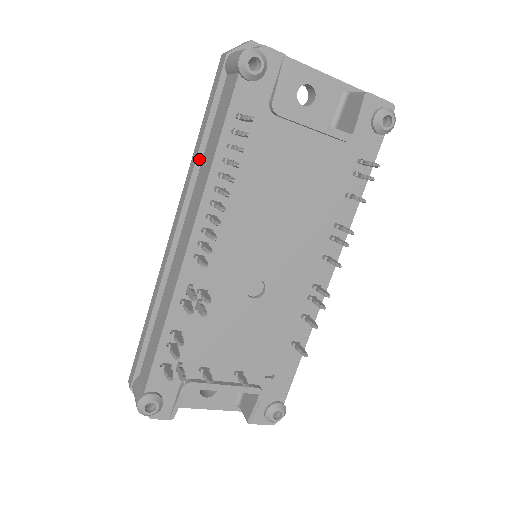
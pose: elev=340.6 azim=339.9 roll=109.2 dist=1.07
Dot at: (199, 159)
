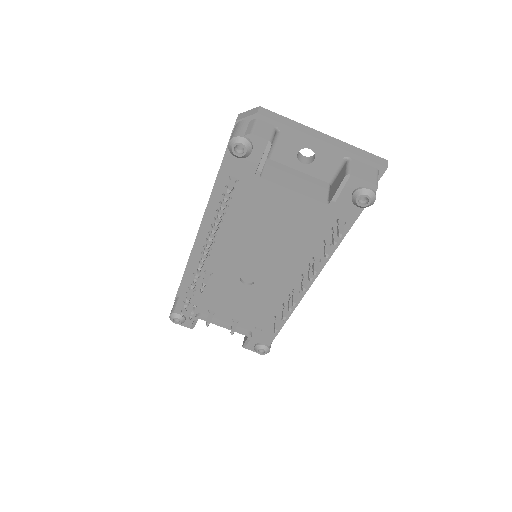
Dot at: (215, 187)
